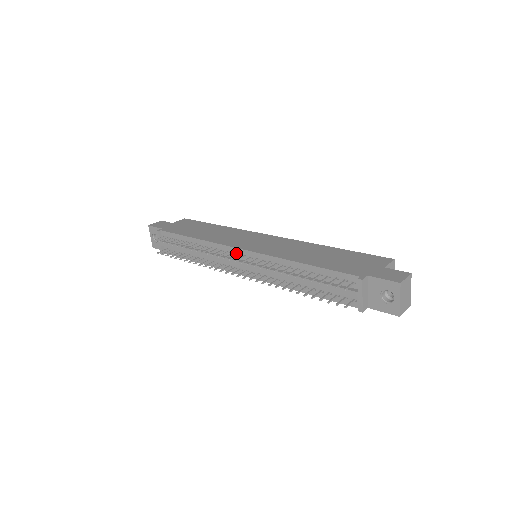
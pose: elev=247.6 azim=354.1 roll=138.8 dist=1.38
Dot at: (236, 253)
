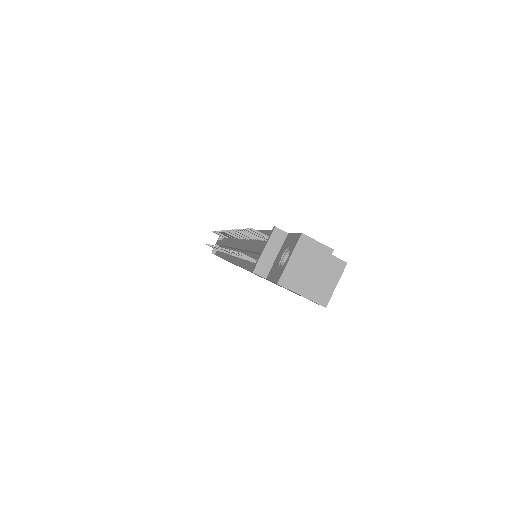
Dot at: occluded
